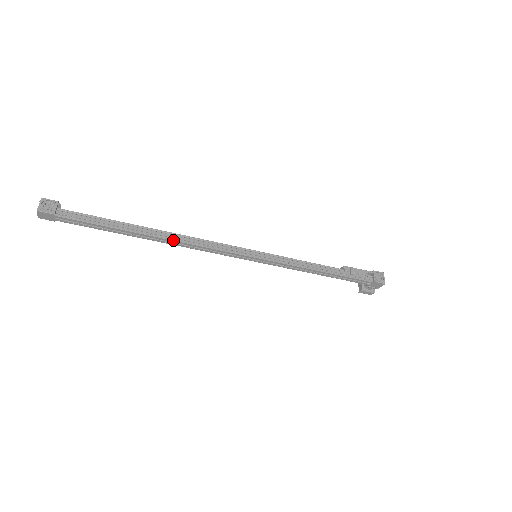
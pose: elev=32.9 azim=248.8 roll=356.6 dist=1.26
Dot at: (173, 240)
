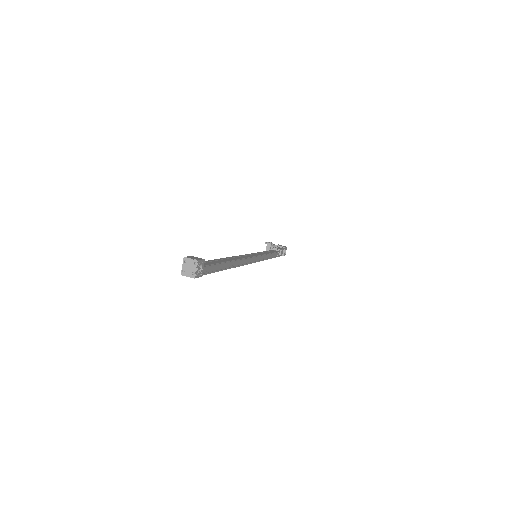
Dot at: (239, 266)
